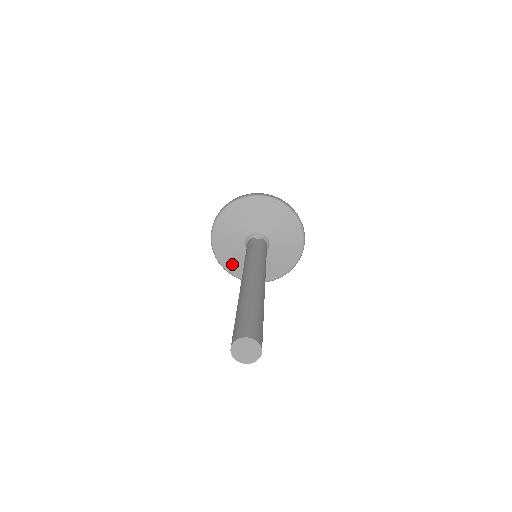
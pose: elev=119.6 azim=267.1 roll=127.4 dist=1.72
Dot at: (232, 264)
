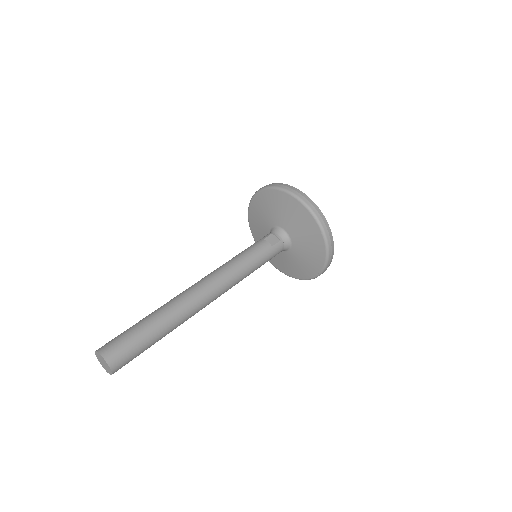
Dot at: (259, 238)
